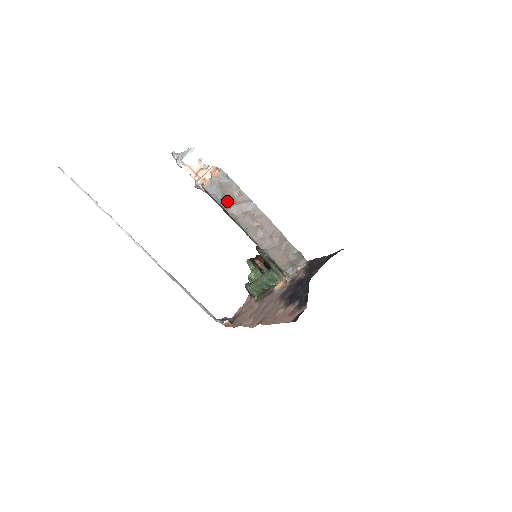
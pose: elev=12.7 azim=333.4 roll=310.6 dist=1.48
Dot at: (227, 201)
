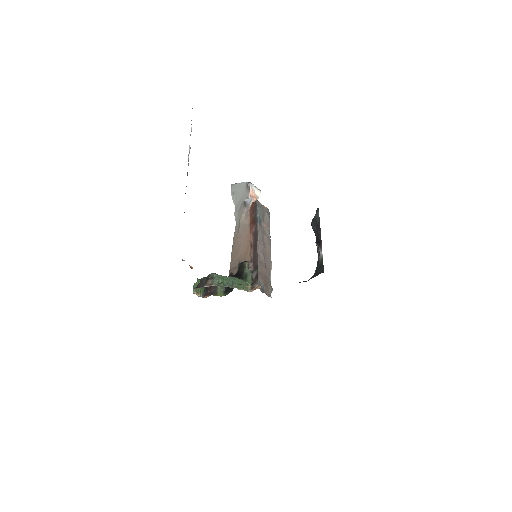
Dot at: (261, 221)
